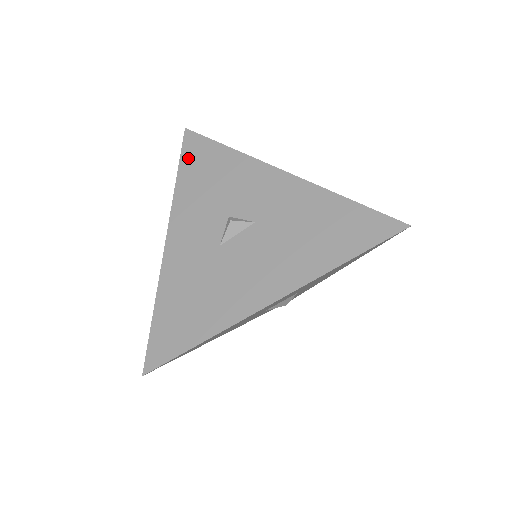
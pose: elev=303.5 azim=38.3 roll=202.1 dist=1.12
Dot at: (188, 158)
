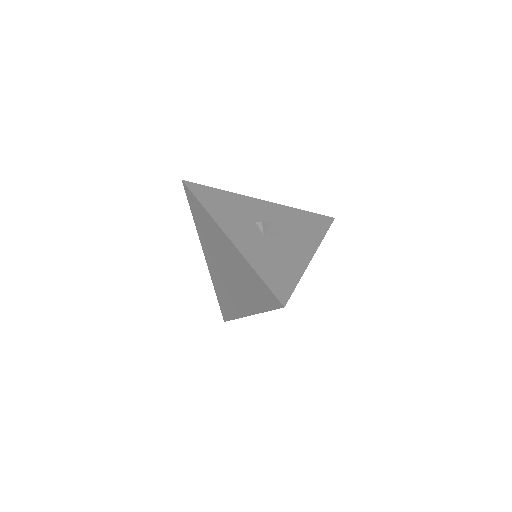
Dot at: (200, 195)
